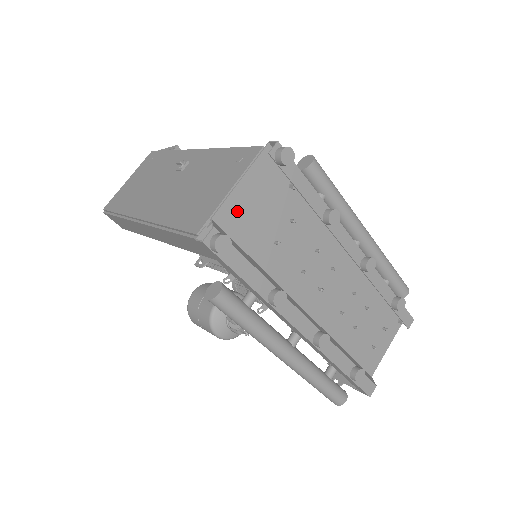
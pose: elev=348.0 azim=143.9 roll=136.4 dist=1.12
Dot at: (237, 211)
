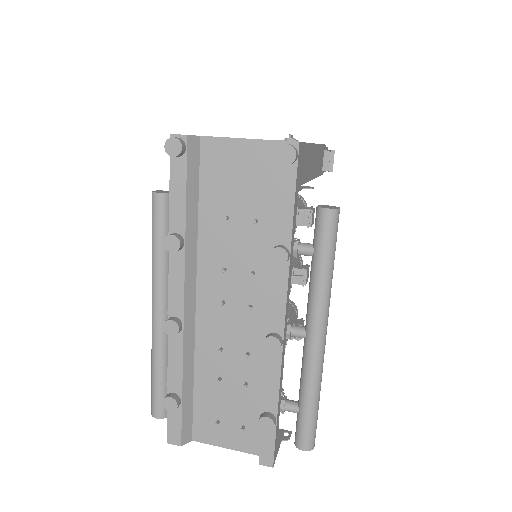
Dot at: (223, 156)
